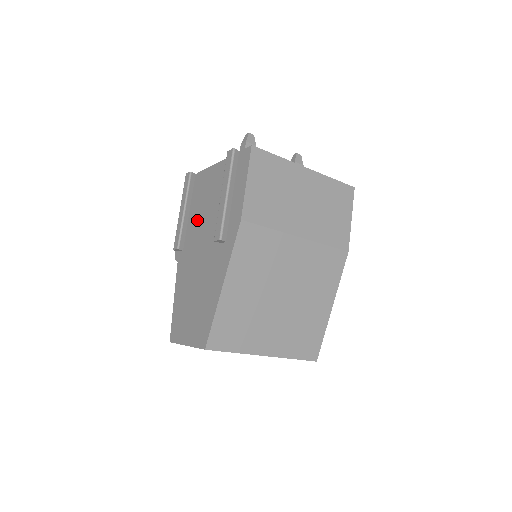
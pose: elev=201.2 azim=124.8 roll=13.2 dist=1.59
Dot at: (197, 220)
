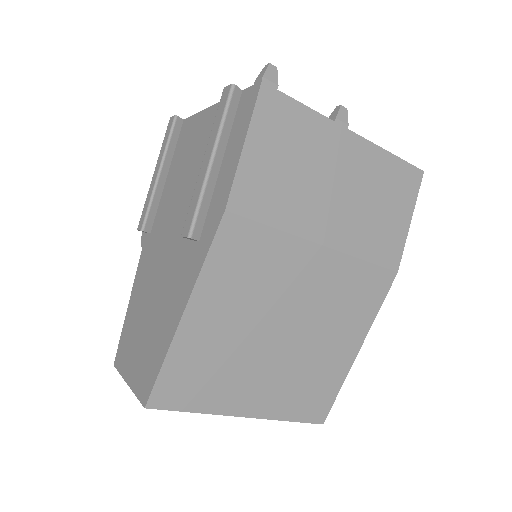
Dot at: (173, 192)
